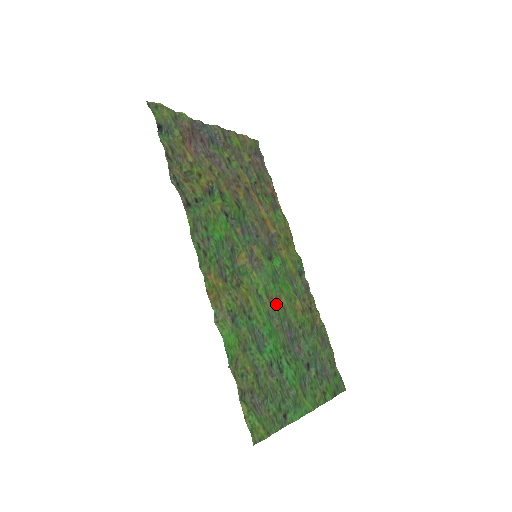
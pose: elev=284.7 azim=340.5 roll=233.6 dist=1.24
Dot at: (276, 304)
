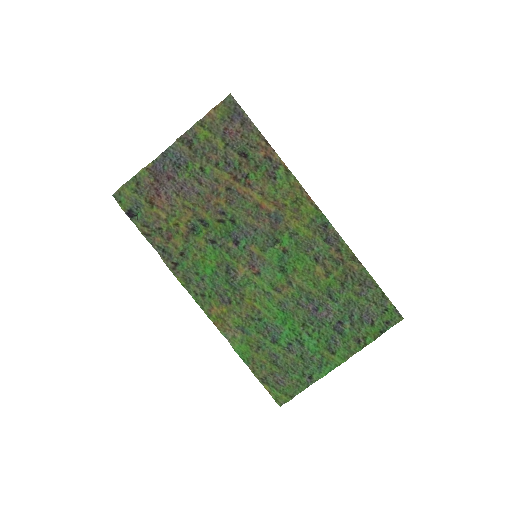
Dot at: (291, 286)
